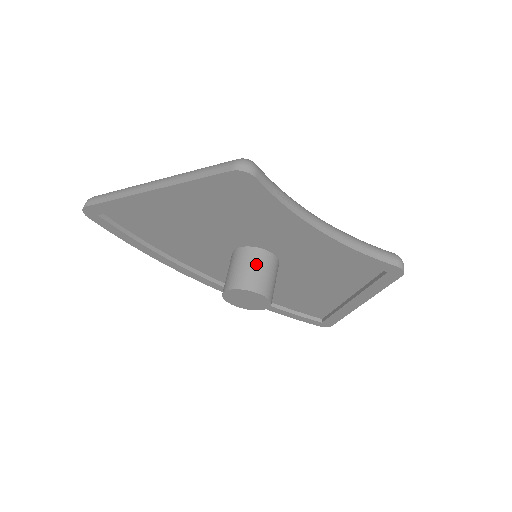
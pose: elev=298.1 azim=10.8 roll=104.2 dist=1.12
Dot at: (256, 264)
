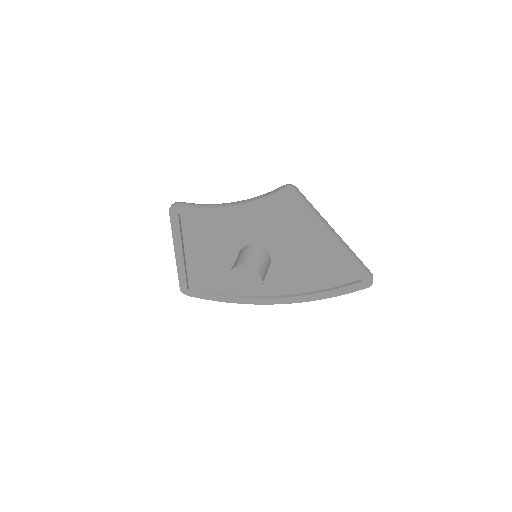
Dot at: (240, 255)
